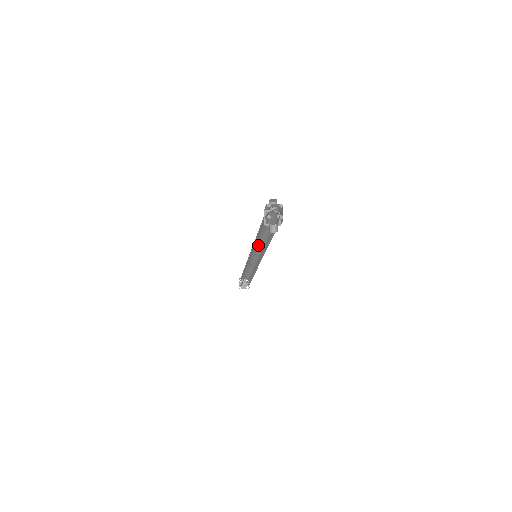
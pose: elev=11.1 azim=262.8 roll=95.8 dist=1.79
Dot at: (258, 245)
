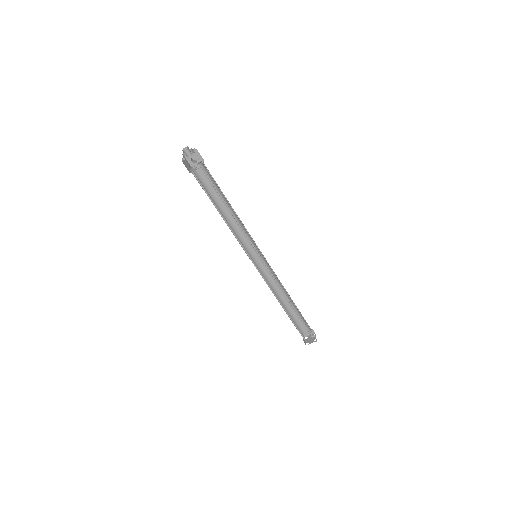
Dot at: (247, 240)
